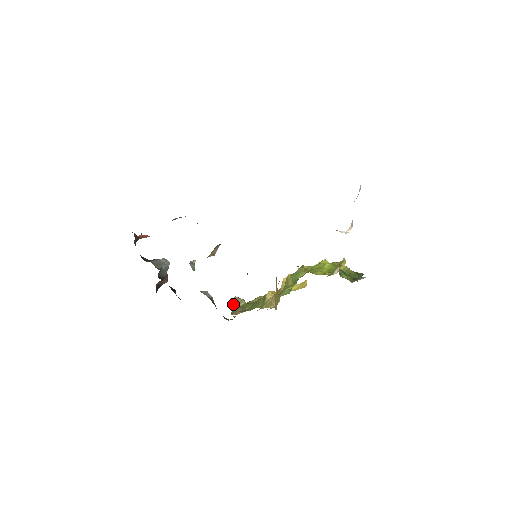
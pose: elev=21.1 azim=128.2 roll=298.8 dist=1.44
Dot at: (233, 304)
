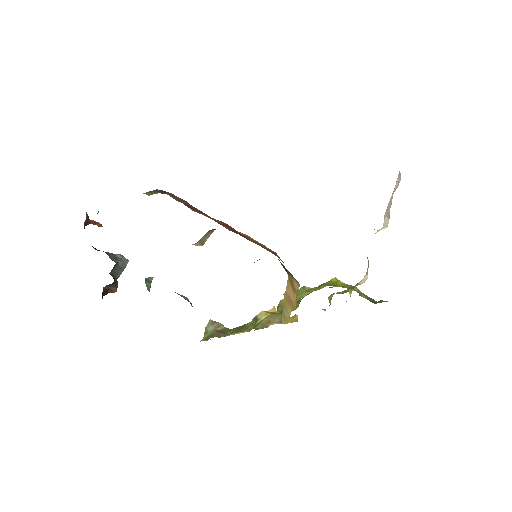
Dot at: (207, 328)
